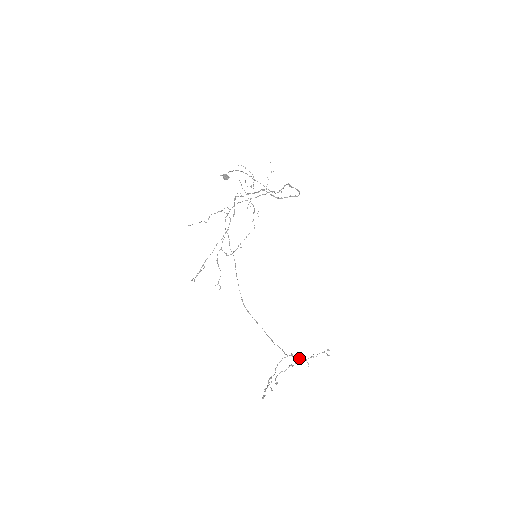
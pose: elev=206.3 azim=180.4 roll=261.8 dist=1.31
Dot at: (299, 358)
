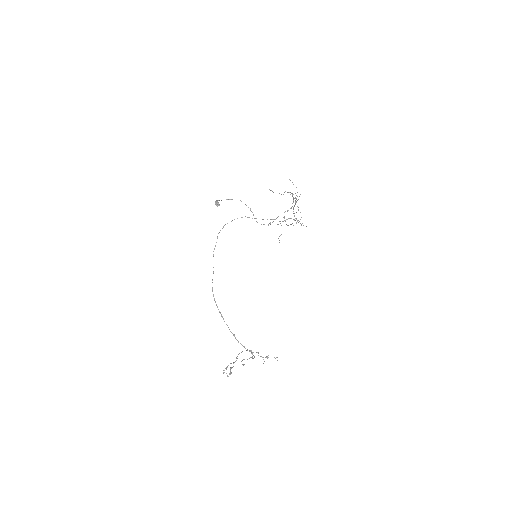
Dot at: occluded
